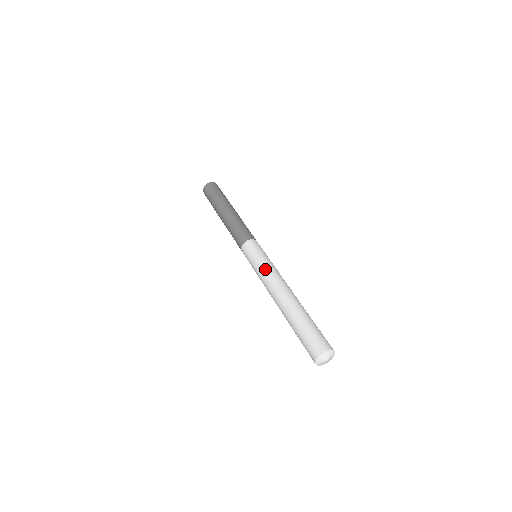
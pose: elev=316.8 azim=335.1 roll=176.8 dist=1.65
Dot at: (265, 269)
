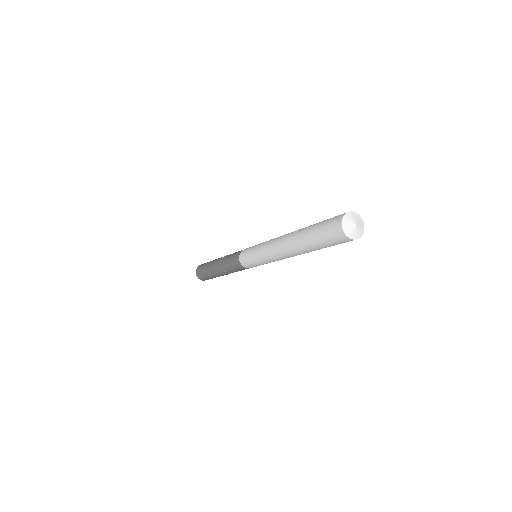
Dot at: occluded
